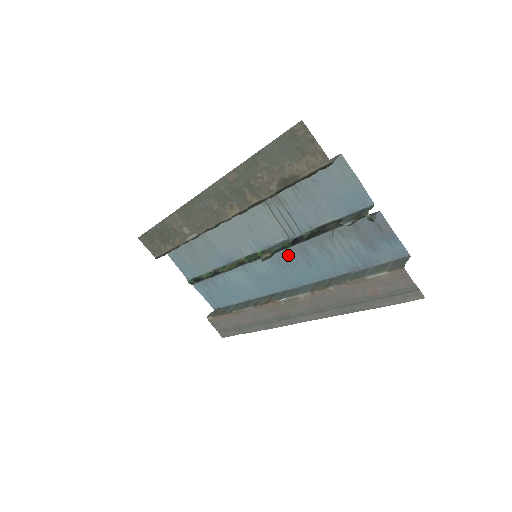
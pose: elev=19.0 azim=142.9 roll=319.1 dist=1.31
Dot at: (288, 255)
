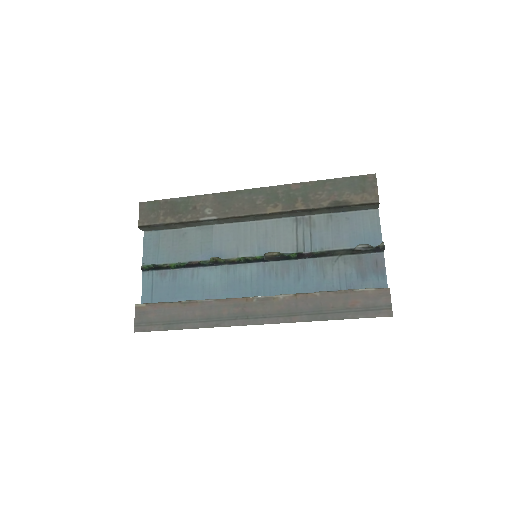
Dot at: (284, 267)
